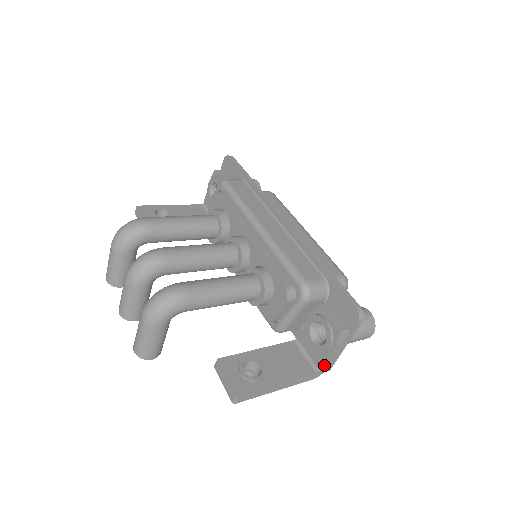
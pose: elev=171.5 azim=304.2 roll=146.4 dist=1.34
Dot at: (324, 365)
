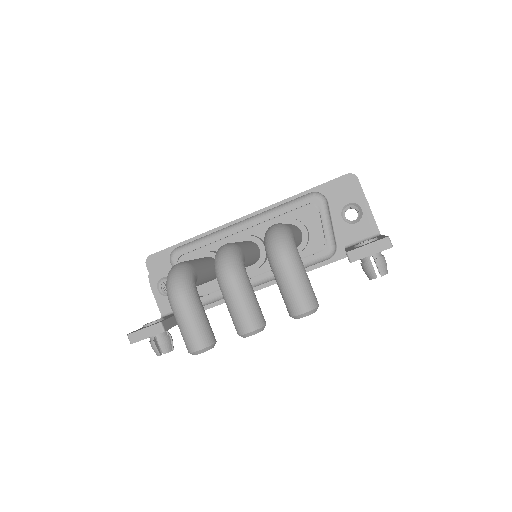
Dot at: (377, 226)
